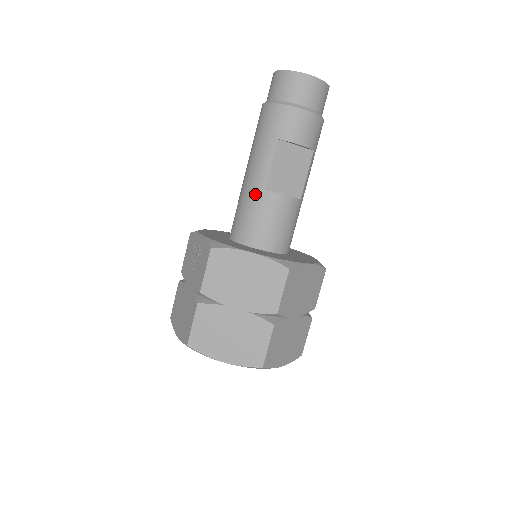
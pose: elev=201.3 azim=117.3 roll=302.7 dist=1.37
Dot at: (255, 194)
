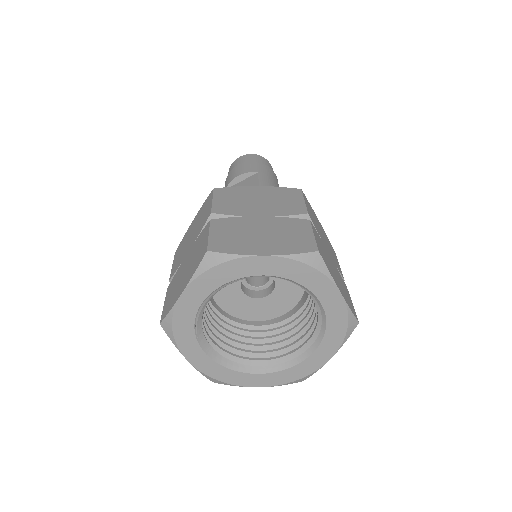
Dot at: occluded
